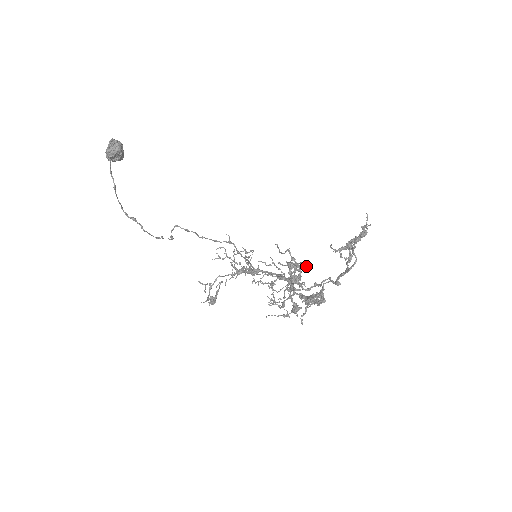
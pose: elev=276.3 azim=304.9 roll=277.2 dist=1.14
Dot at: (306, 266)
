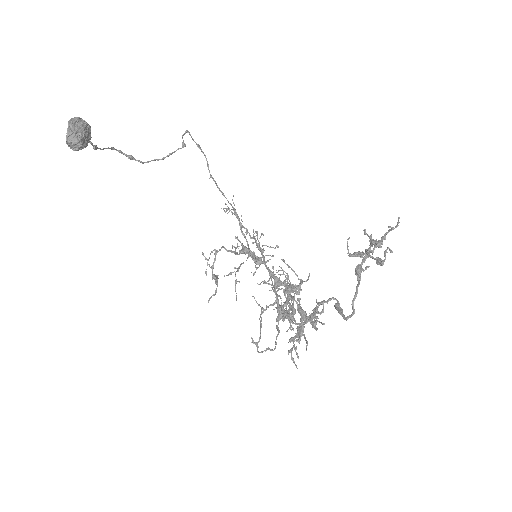
Dot at: (309, 276)
